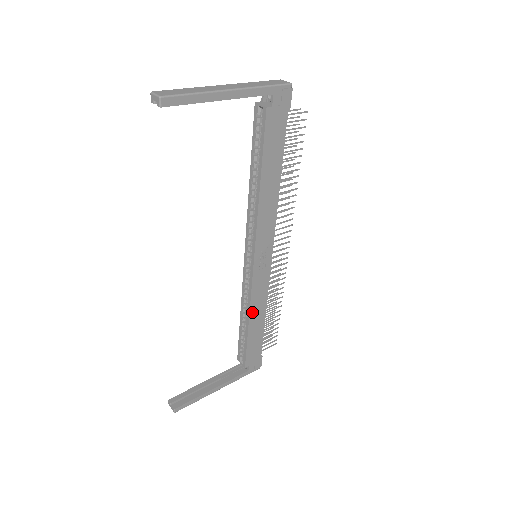
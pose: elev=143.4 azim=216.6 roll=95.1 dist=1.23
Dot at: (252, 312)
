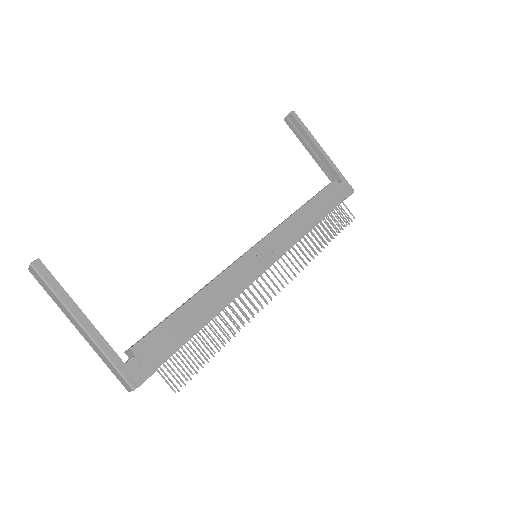
Dot at: (209, 289)
